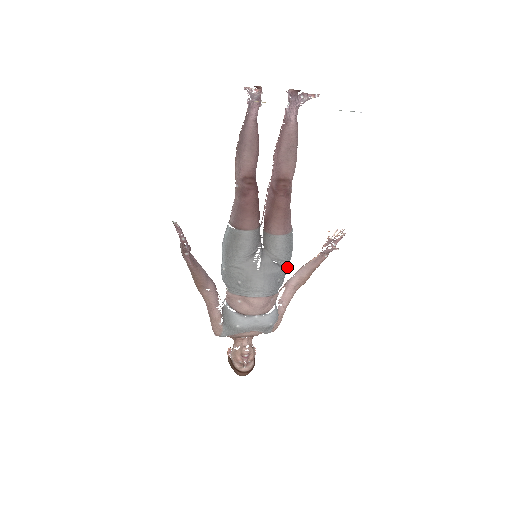
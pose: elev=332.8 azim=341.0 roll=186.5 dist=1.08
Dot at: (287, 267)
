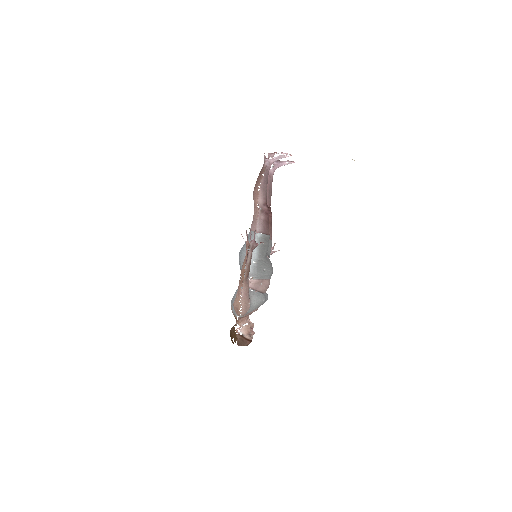
Dot at: occluded
